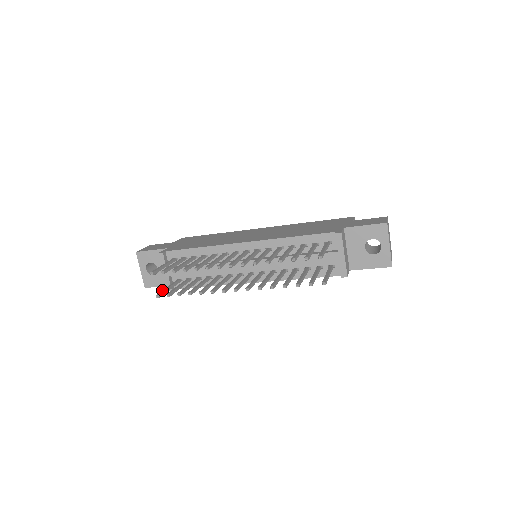
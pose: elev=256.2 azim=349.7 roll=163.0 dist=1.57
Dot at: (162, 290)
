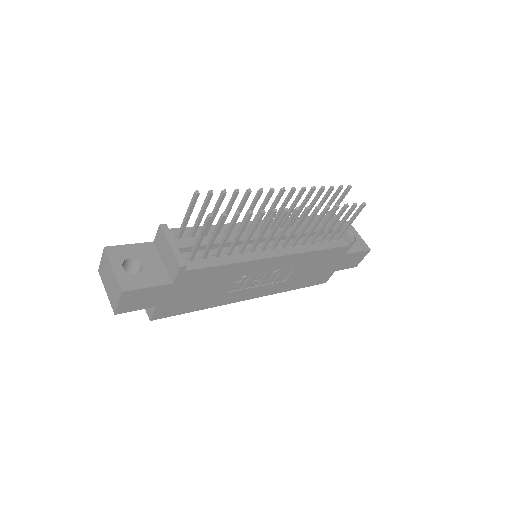
Dot at: (202, 226)
